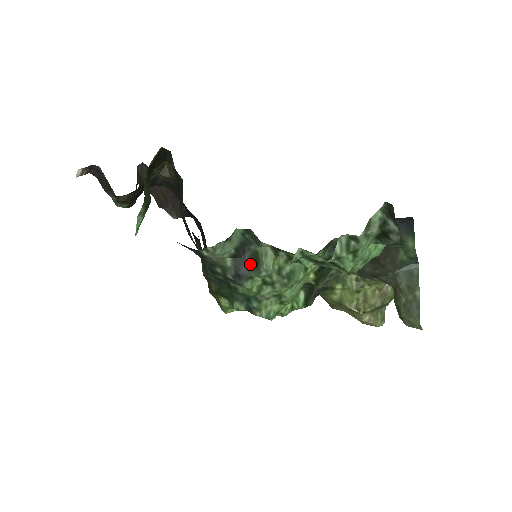
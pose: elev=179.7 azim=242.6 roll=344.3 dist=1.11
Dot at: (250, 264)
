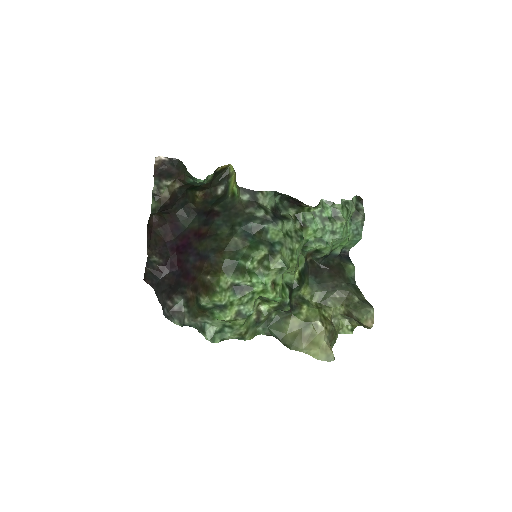
Dot at: (281, 217)
